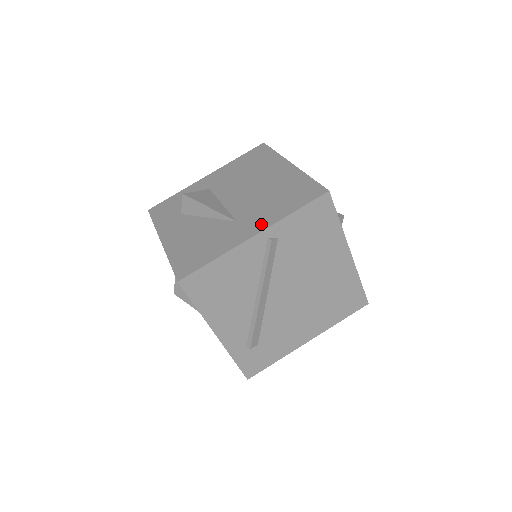
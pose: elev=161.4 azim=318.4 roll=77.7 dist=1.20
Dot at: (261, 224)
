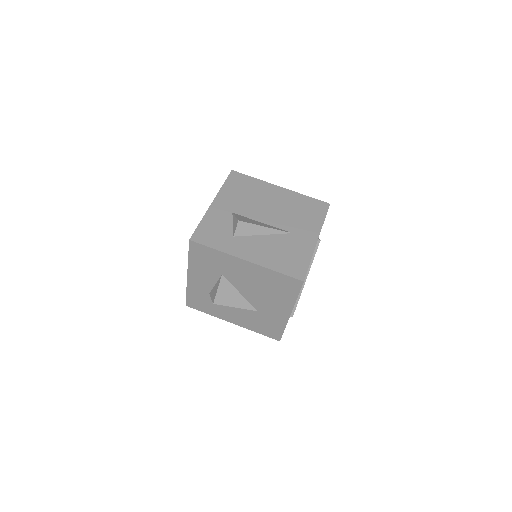
Dot at: (313, 231)
